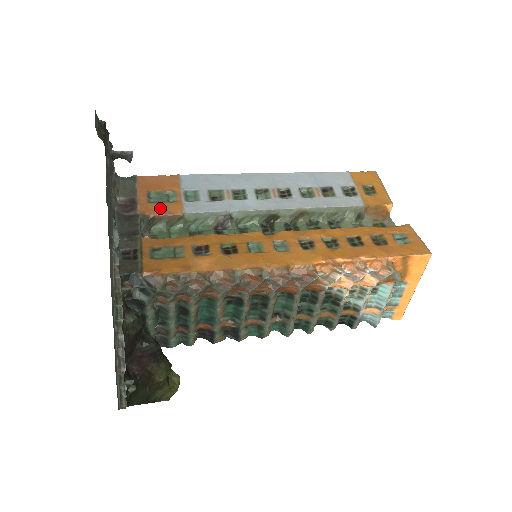
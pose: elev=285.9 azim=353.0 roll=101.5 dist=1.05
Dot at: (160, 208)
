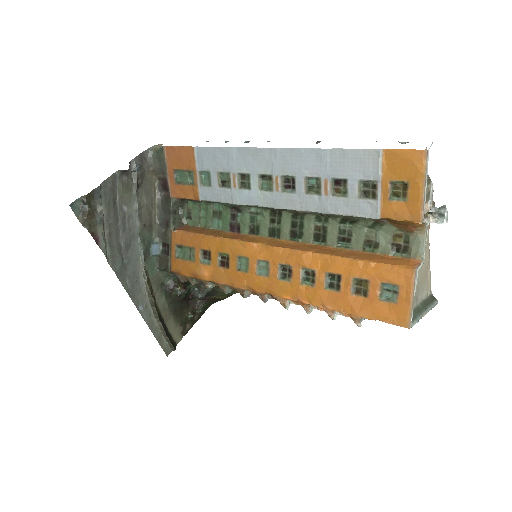
Dot at: (184, 191)
